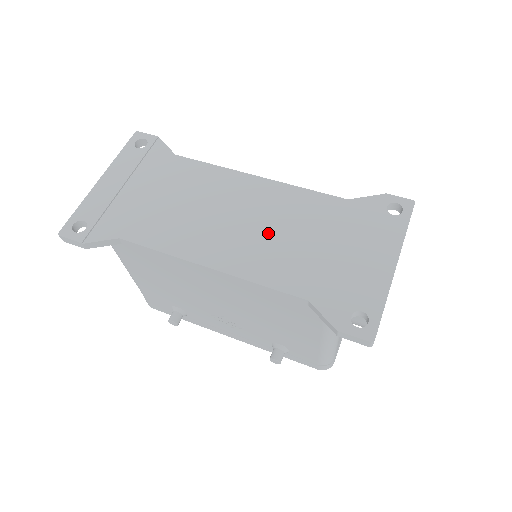
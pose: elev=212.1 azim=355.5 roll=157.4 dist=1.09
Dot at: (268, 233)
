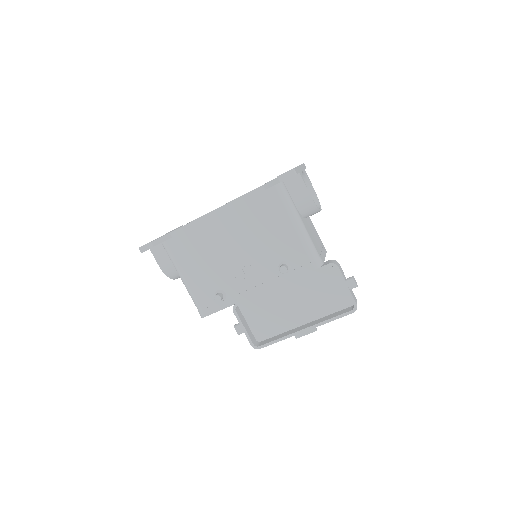
Dot at: occluded
